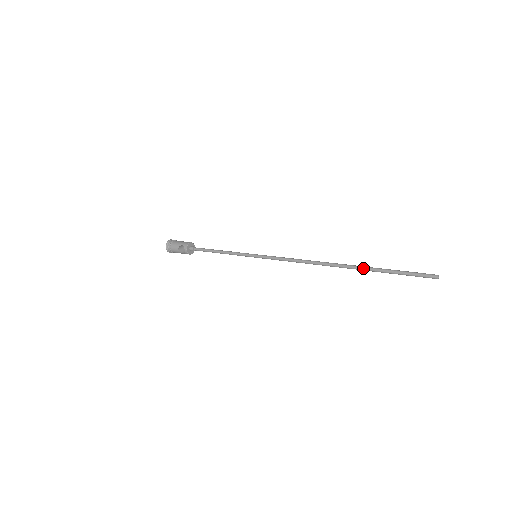
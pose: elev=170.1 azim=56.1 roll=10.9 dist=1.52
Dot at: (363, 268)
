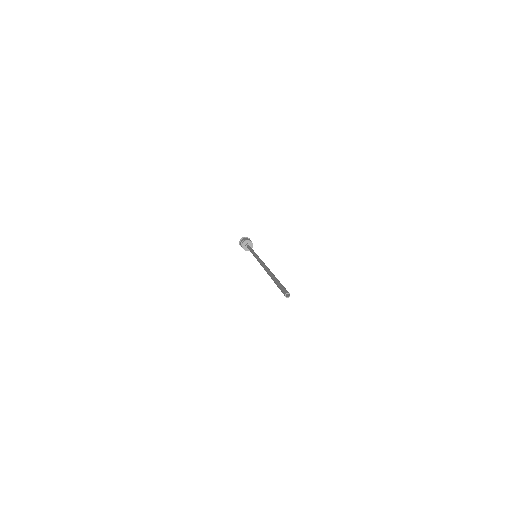
Dot at: (272, 275)
